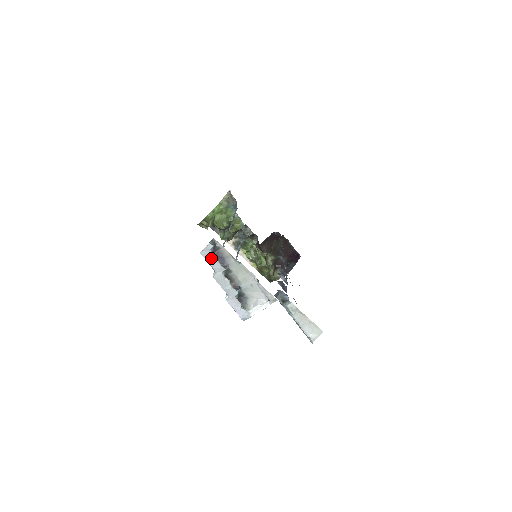
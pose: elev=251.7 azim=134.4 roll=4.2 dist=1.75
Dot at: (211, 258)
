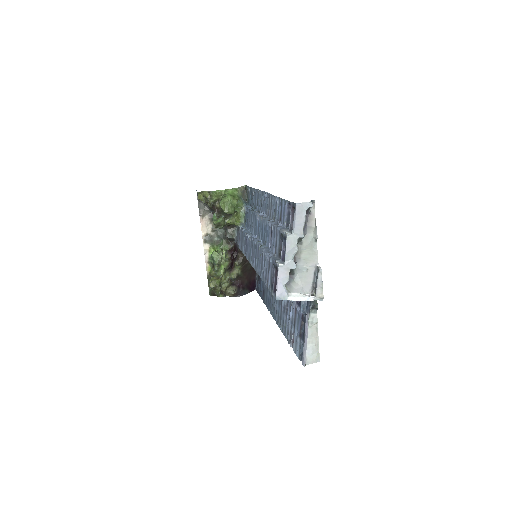
Dot at: (301, 216)
